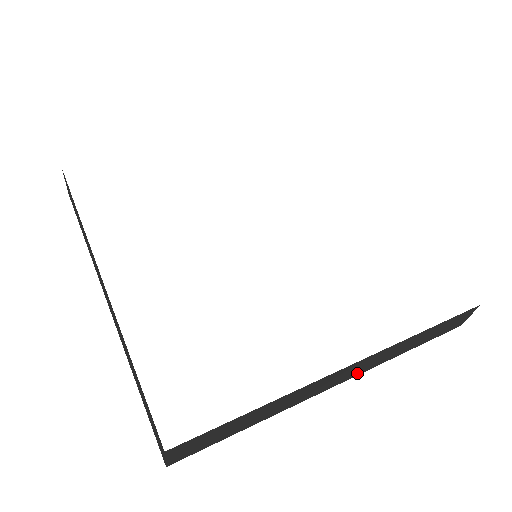
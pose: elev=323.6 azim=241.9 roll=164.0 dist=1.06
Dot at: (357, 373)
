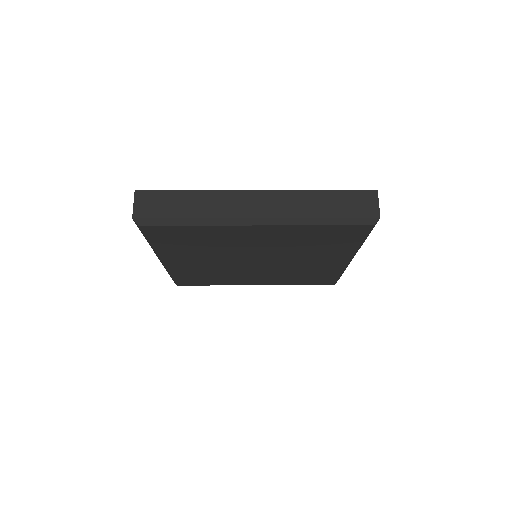
Dot at: (273, 214)
